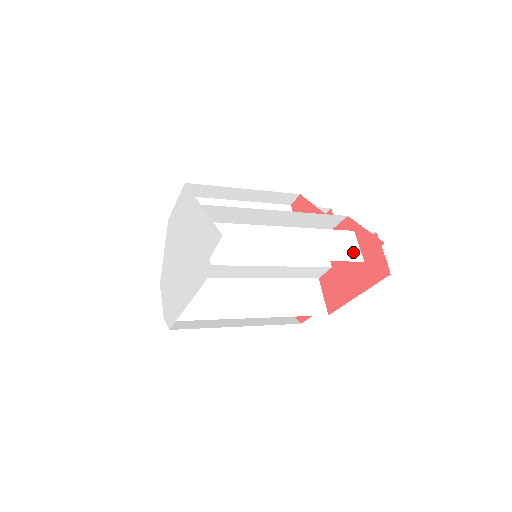
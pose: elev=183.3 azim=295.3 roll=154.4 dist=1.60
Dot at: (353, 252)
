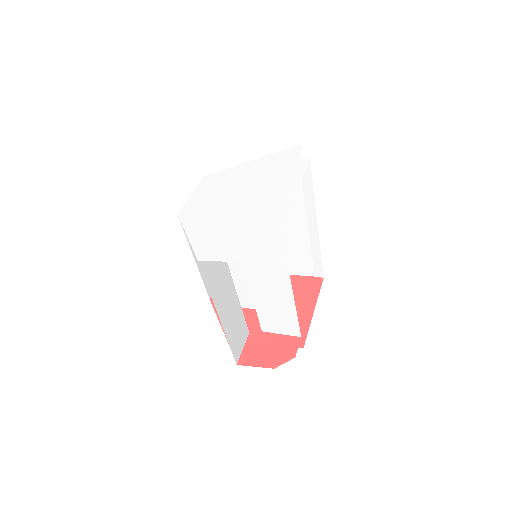
Dot at: (304, 256)
